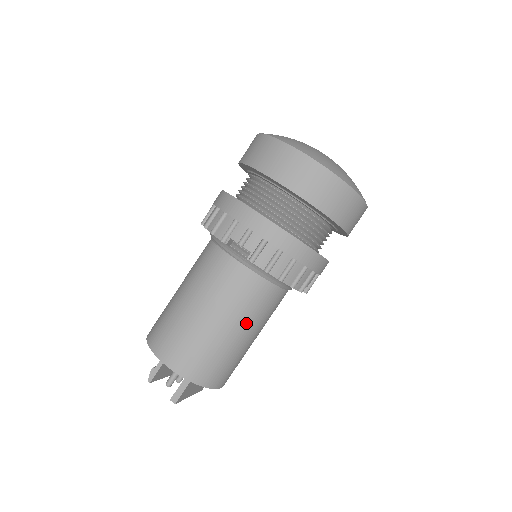
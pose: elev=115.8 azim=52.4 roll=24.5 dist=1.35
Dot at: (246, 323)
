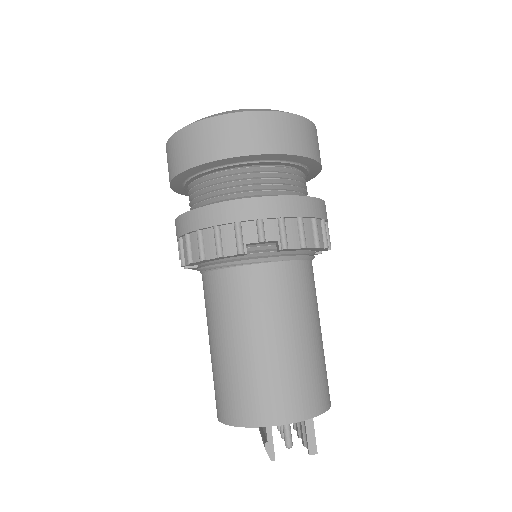
Dot at: (313, 317)
